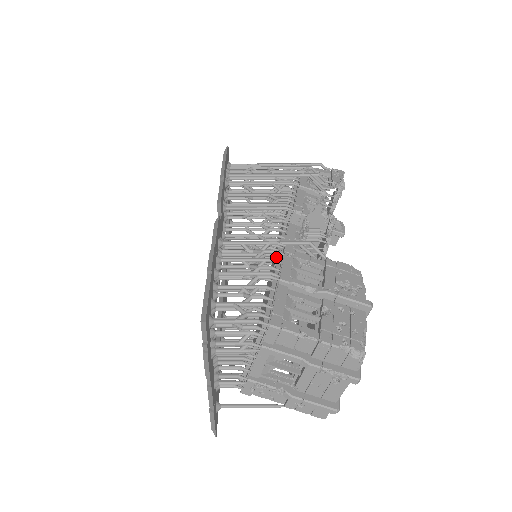
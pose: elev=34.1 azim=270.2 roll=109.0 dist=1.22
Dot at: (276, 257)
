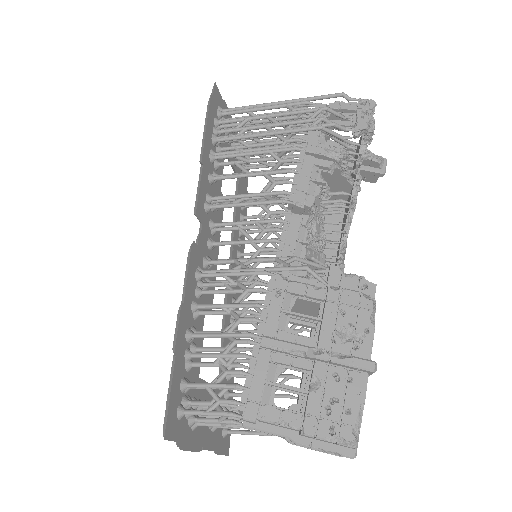
Dot at: (264, 293)
